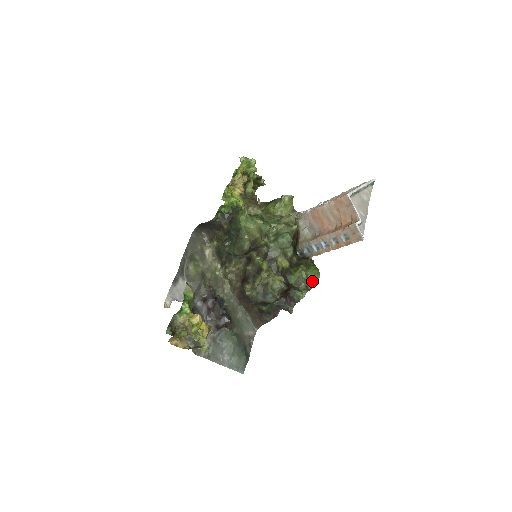
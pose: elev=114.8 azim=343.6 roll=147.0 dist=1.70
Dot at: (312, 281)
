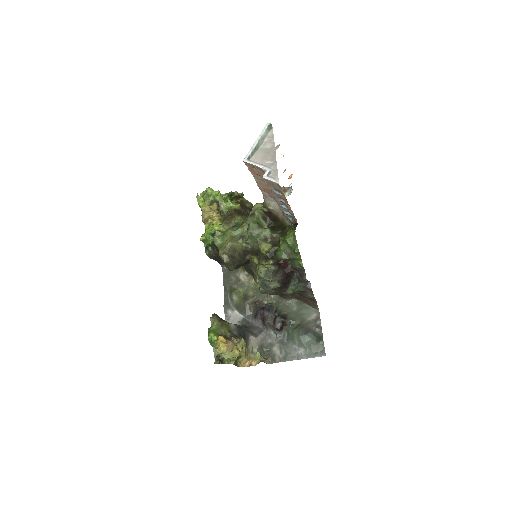
Dot at: (294, 244)
